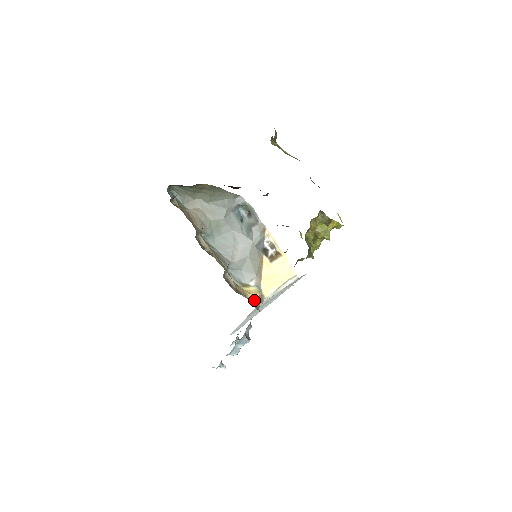
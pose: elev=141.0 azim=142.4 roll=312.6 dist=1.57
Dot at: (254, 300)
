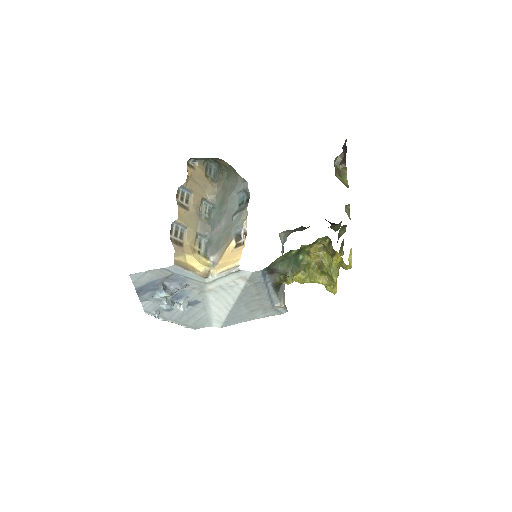
Dot at: (197, 267)
